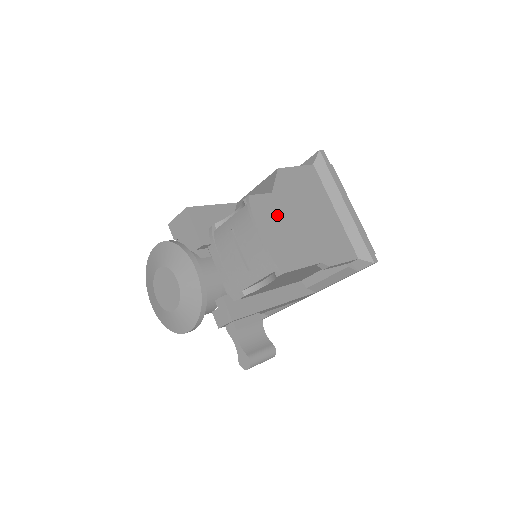
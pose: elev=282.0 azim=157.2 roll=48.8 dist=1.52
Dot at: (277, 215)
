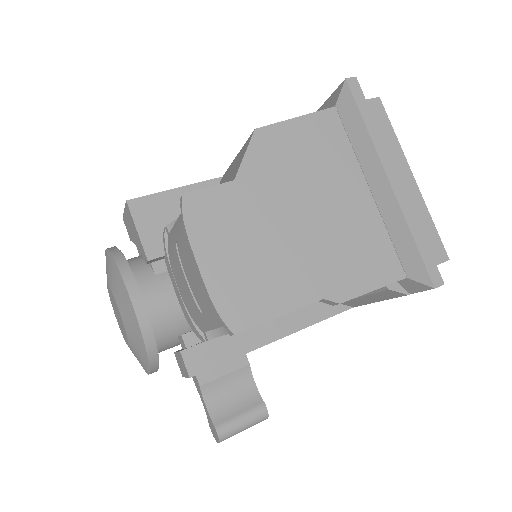
Dot at: (239, 222)
